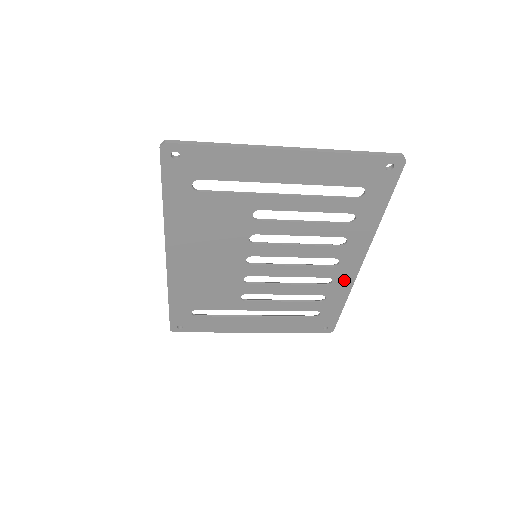
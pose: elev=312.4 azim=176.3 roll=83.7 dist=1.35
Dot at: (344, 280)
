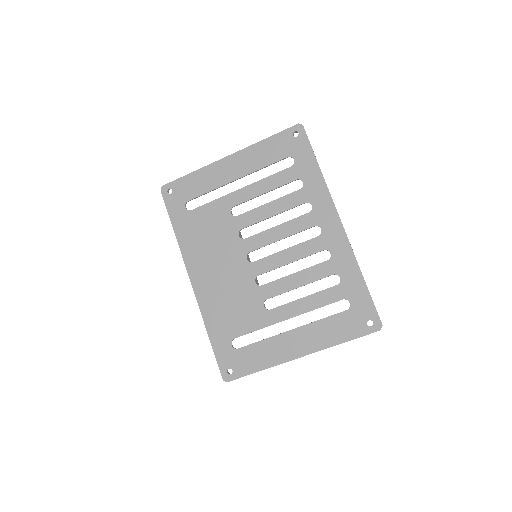
Dot at: (340, 247)
